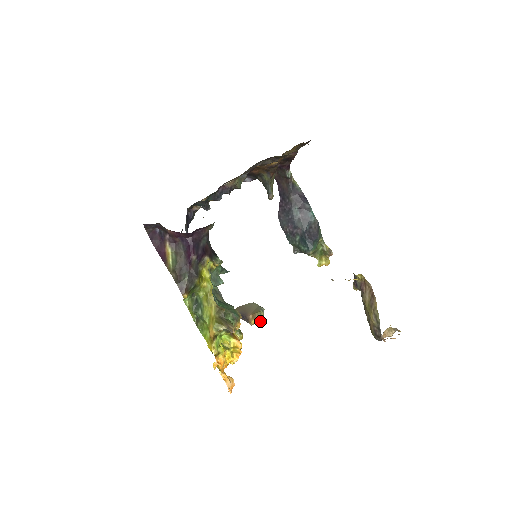
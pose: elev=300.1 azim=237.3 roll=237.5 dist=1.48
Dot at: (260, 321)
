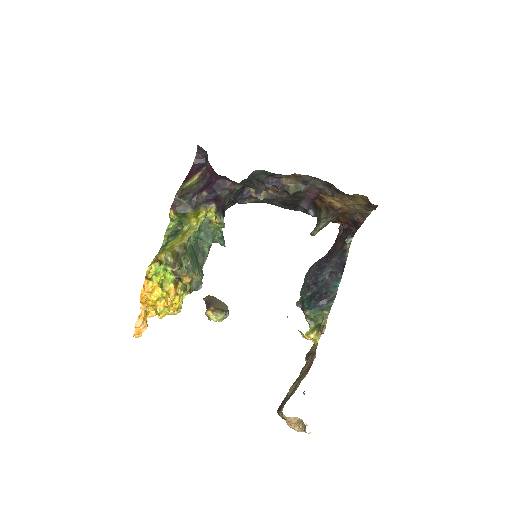
Dot at: (215, 319)
